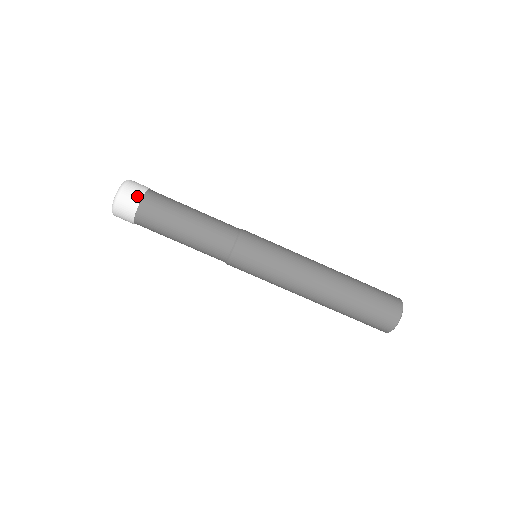
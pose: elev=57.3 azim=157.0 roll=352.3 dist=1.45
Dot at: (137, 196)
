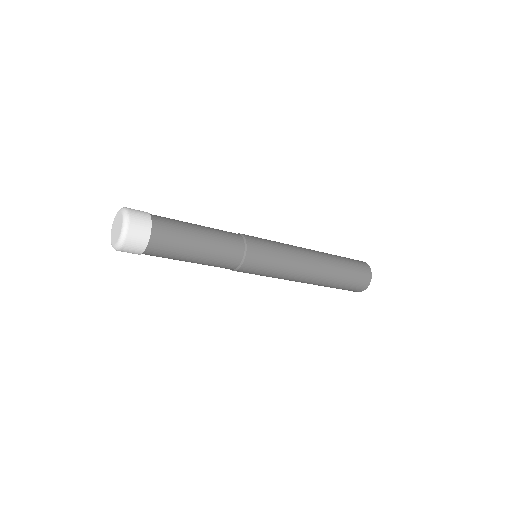
Dot at: (145, 214)
